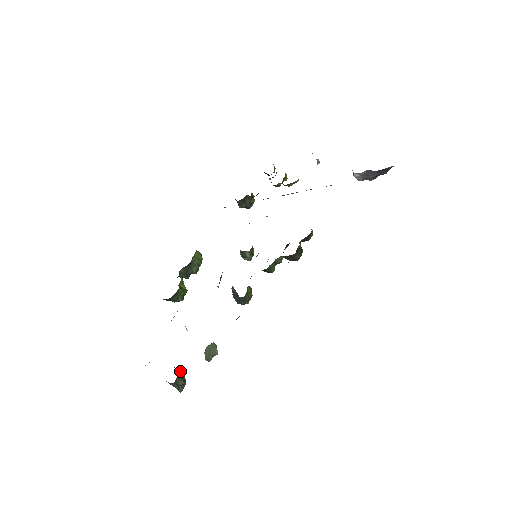
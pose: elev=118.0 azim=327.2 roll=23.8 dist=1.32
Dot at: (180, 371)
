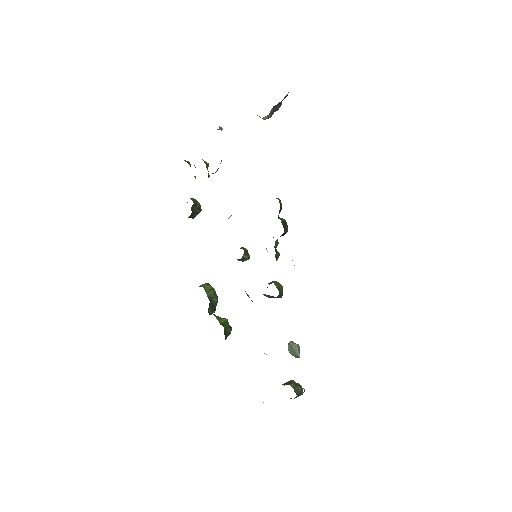
Dot at: (291, 384)
